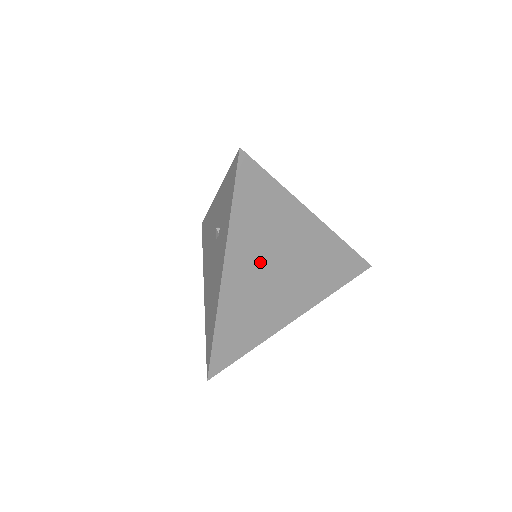
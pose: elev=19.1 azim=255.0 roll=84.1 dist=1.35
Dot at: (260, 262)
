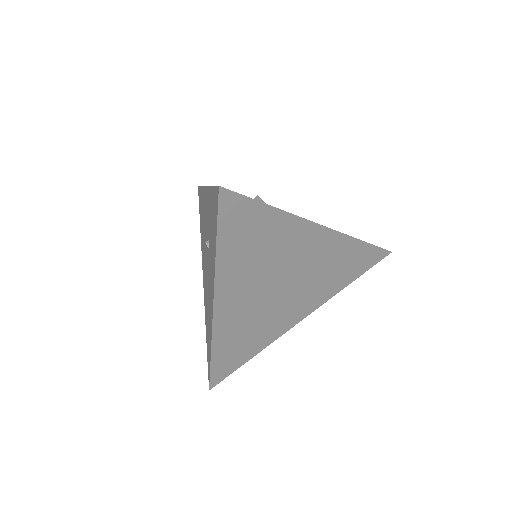
Dot at: (257, 286)
